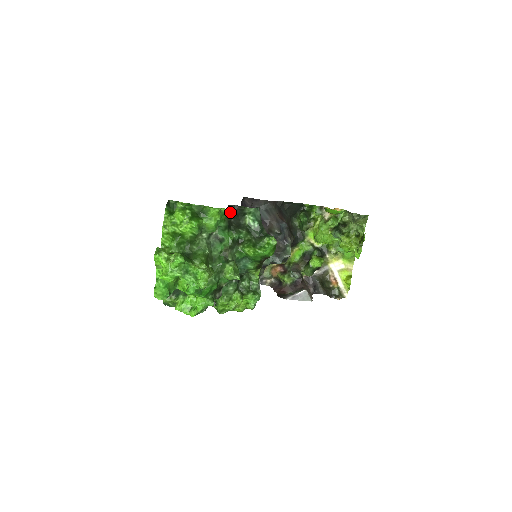
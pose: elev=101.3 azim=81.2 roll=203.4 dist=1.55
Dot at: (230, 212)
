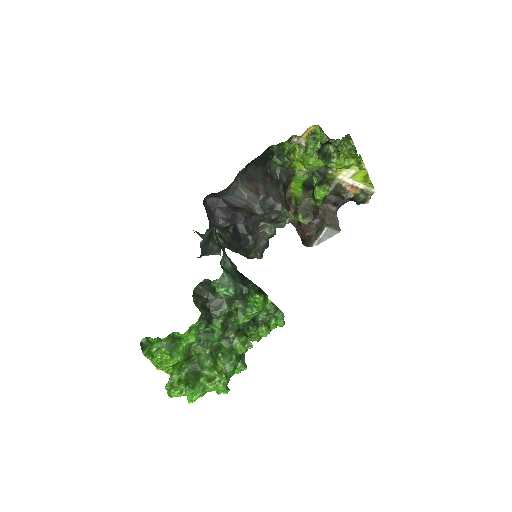
Dot at: occluded
